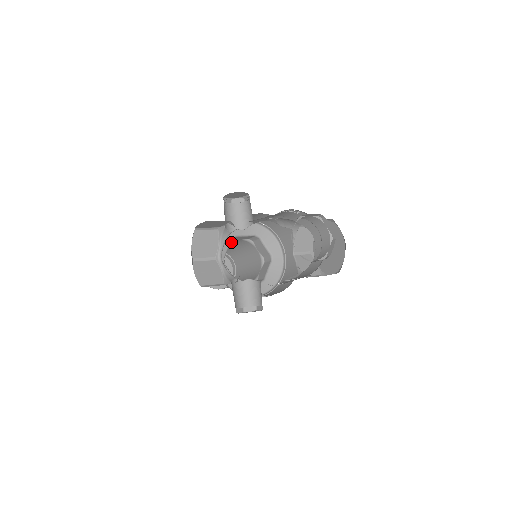
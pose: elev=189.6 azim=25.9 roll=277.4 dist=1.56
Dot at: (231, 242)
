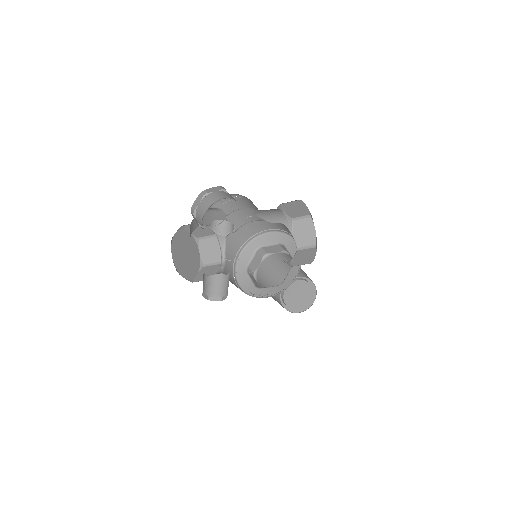
Dot at: (279, 259)
